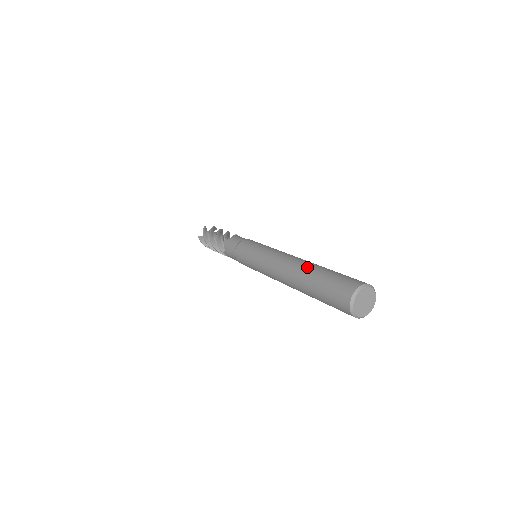
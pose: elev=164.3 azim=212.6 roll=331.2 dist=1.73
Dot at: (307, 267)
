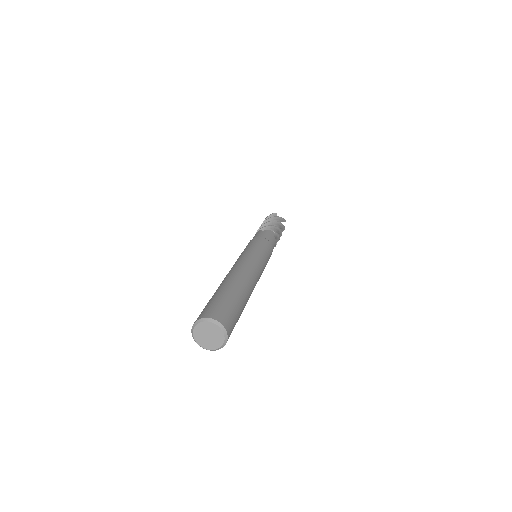
Dot at: occluded
